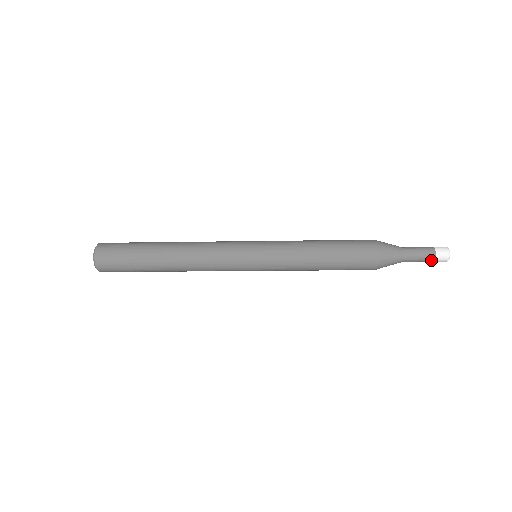
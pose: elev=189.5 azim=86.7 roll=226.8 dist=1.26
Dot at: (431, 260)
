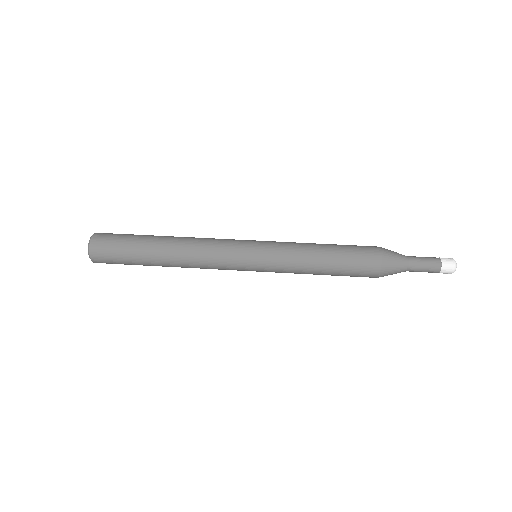
Dot at: occluded
